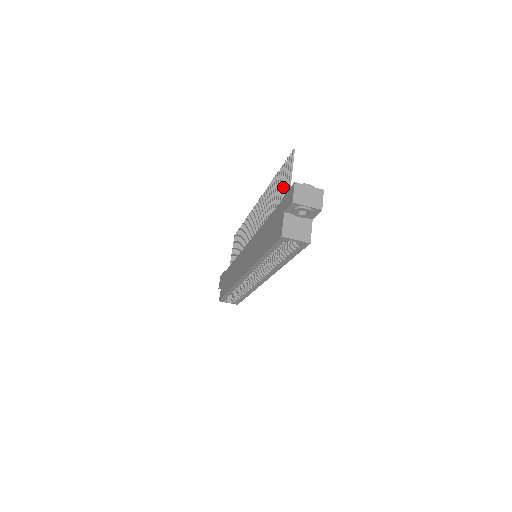
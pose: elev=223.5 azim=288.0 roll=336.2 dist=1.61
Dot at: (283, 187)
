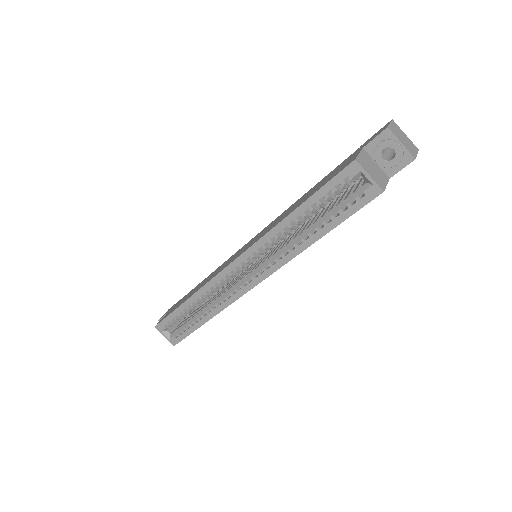
Dot at: occluded
